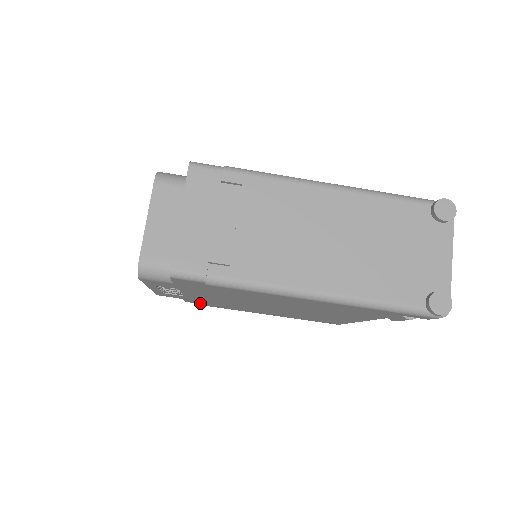
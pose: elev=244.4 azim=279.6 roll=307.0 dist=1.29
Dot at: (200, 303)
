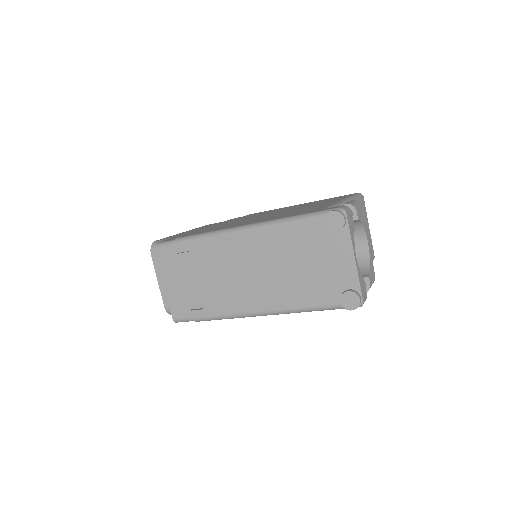
Dot at: occluded
